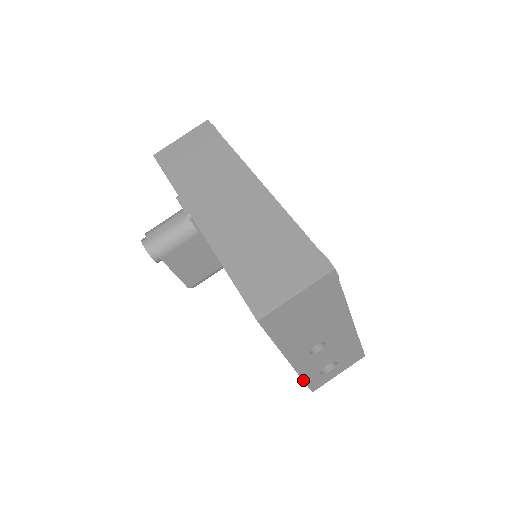
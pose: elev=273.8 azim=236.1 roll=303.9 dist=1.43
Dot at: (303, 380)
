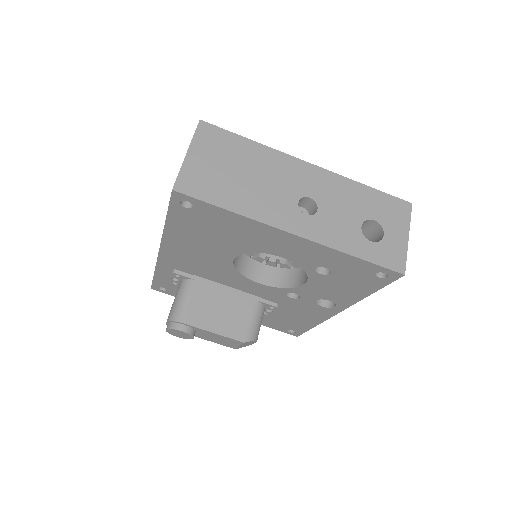
Dot at: (355, 257)
